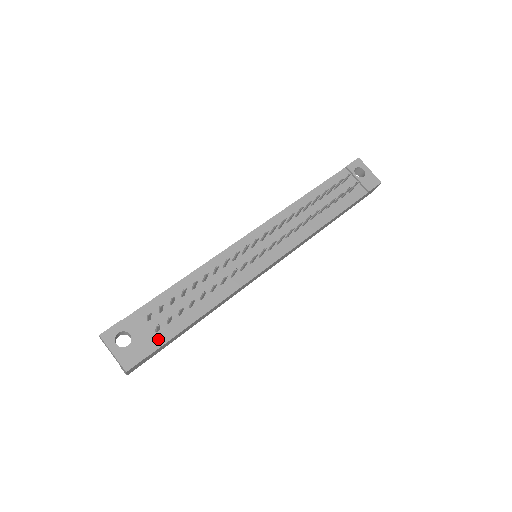
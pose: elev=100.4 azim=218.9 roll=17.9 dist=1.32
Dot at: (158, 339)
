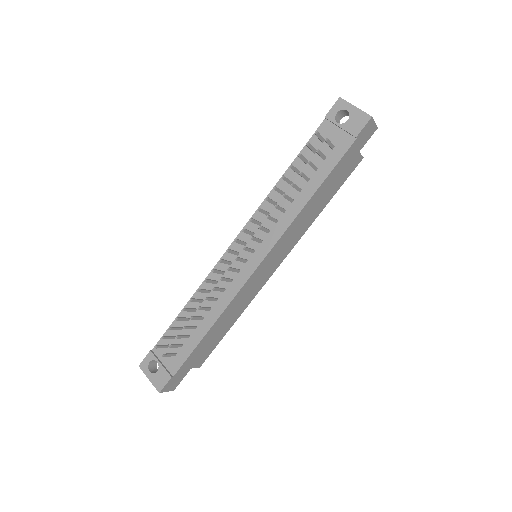
Dot at: (177, 362)
